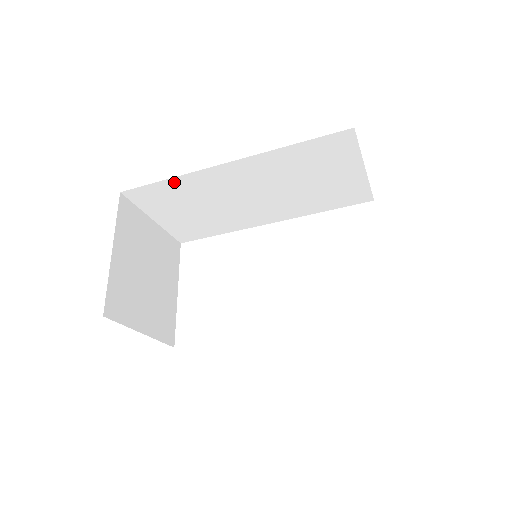
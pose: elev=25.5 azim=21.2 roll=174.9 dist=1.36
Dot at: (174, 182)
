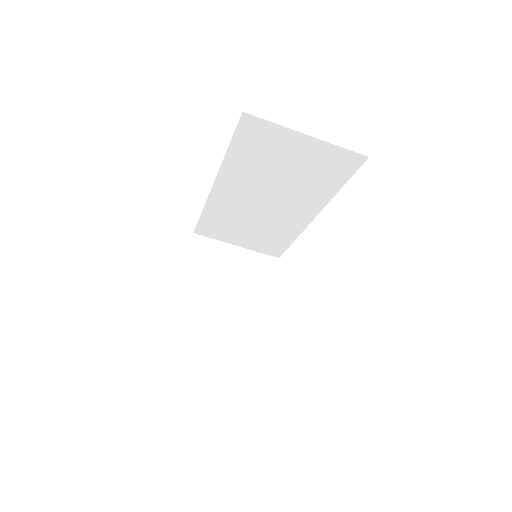
Dot at: (208, 213)
